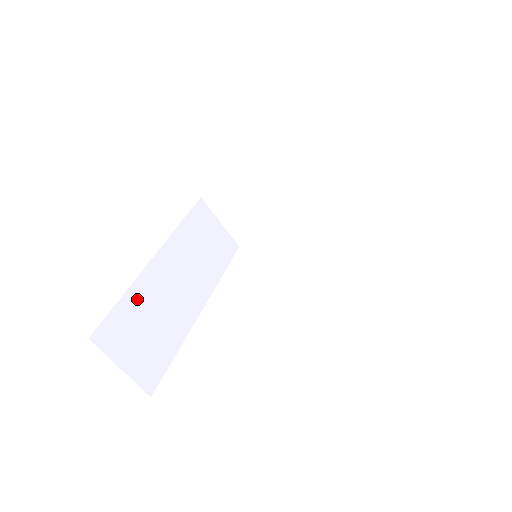
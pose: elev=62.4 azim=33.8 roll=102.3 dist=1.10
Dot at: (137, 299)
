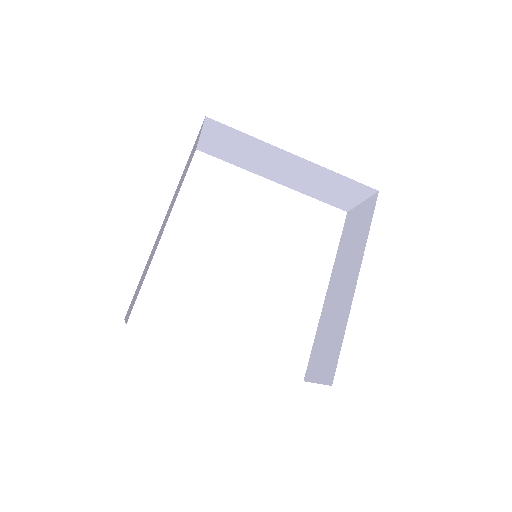
Dot at: (148, 261)
